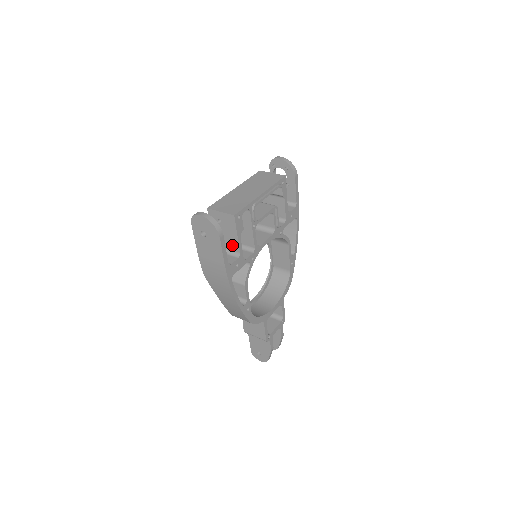
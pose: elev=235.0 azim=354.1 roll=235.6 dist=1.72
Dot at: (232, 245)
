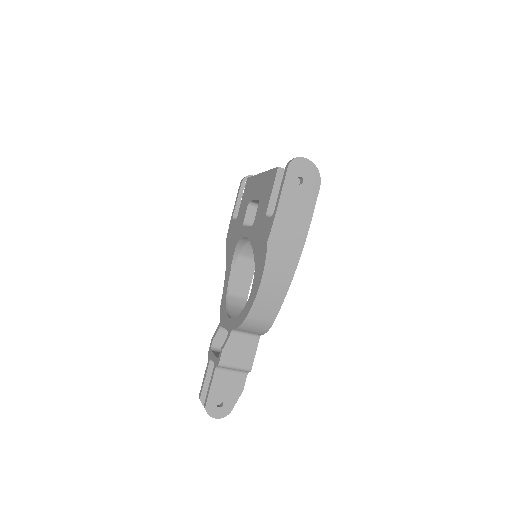
Dot at: occluded
